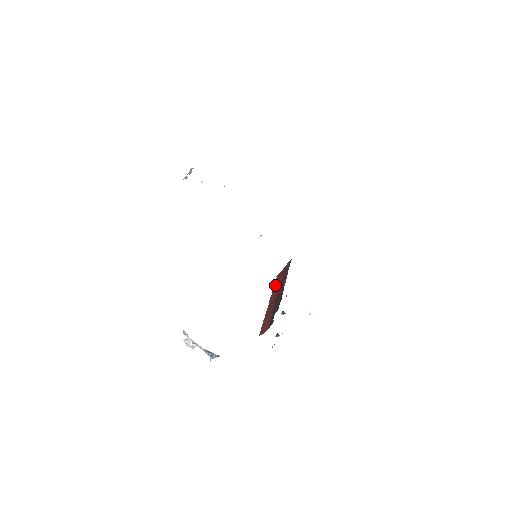
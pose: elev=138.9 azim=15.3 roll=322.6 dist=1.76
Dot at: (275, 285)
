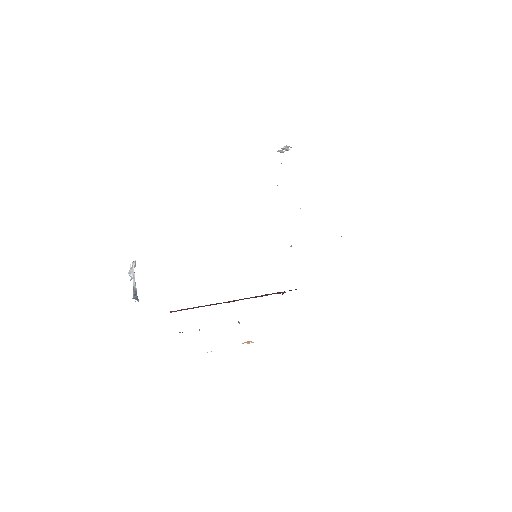
Dot at: occluded
